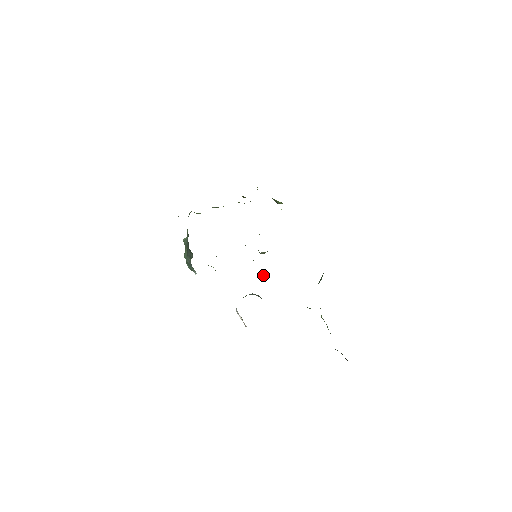
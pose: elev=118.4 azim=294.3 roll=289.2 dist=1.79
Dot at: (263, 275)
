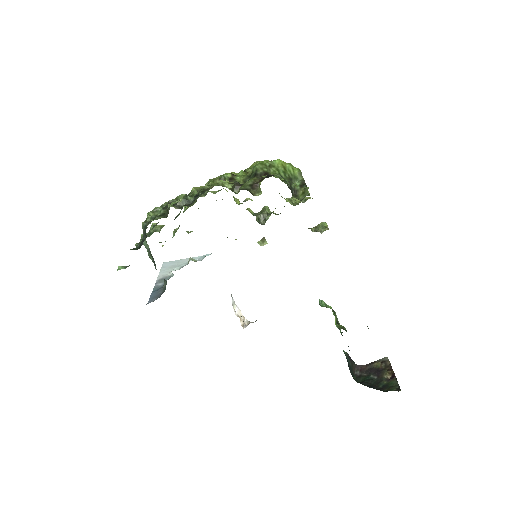
Dot at: (262, 245)
